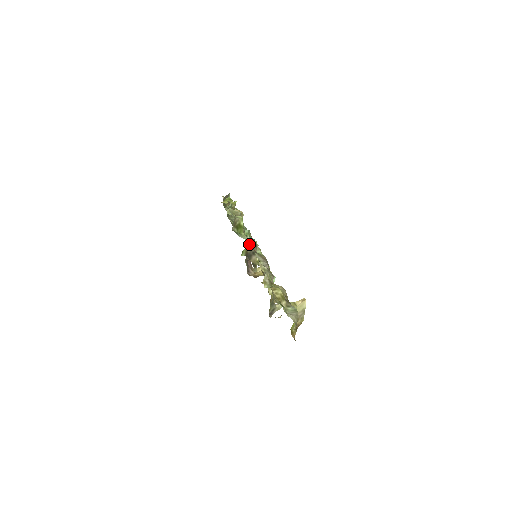
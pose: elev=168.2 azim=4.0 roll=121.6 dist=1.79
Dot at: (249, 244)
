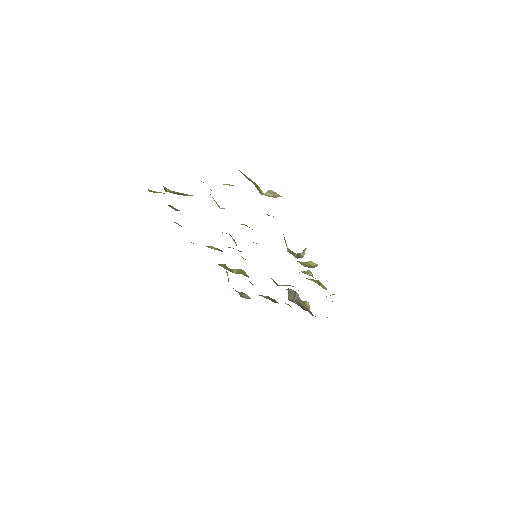
Dot at: occluded
